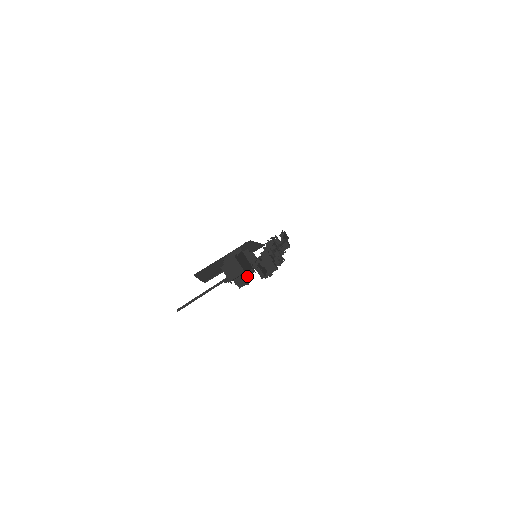
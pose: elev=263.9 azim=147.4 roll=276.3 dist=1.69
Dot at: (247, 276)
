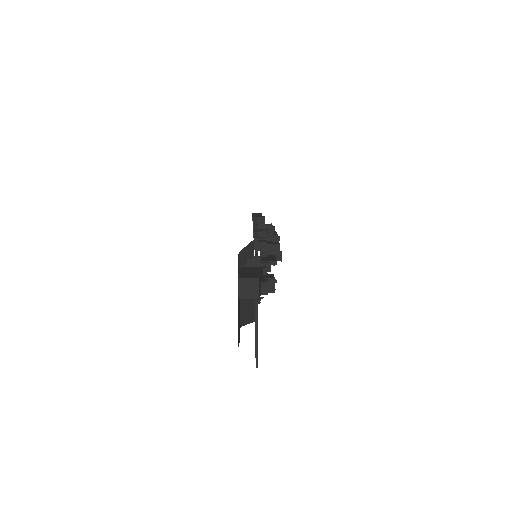
Dot at: (267, 278)
